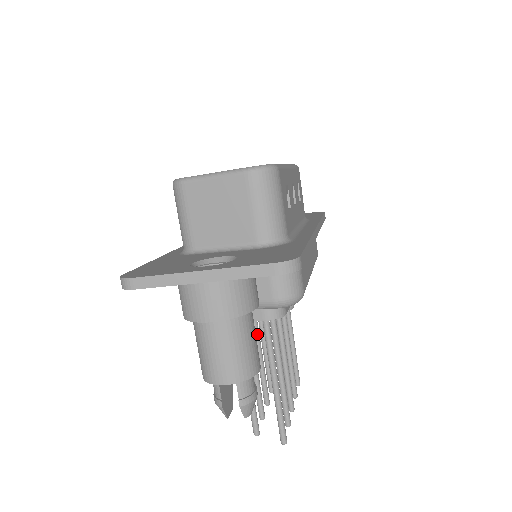
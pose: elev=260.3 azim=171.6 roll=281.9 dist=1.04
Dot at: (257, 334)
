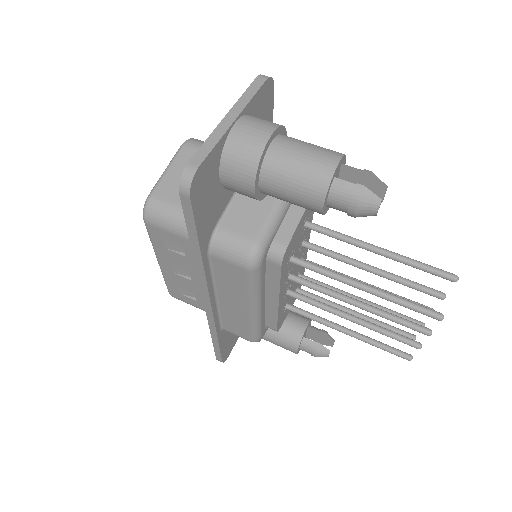
Dot at: (333, 308)
